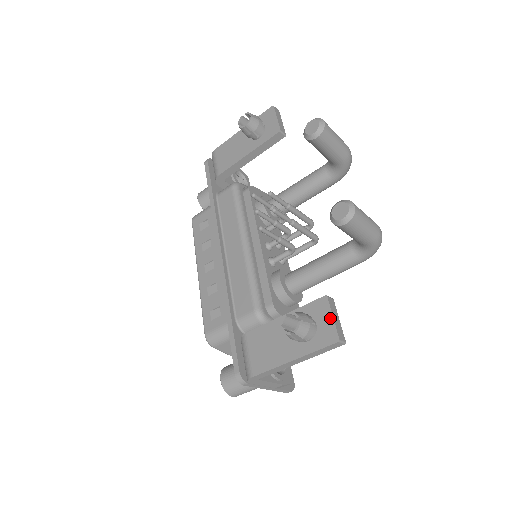
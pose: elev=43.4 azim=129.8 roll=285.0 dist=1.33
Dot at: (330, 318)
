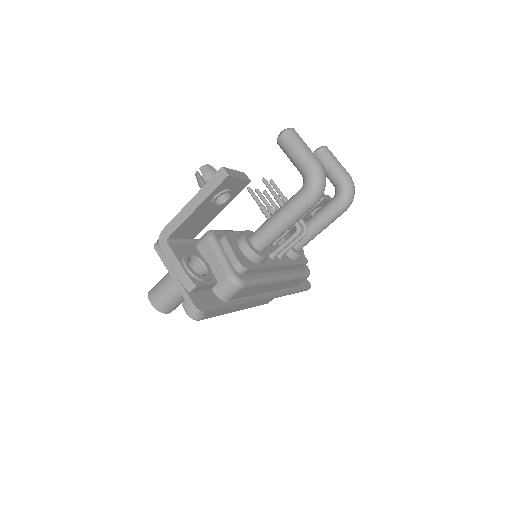
Dot at: occluded
